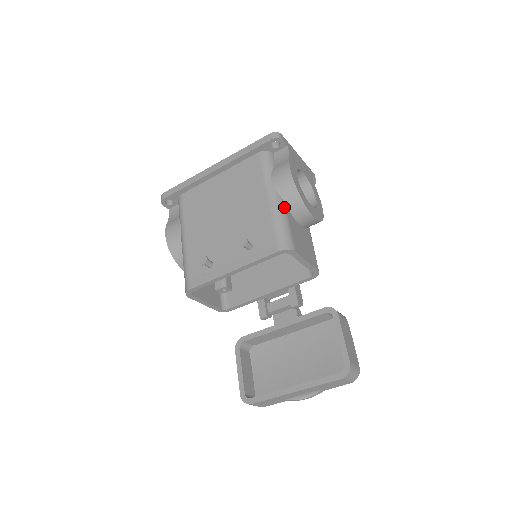
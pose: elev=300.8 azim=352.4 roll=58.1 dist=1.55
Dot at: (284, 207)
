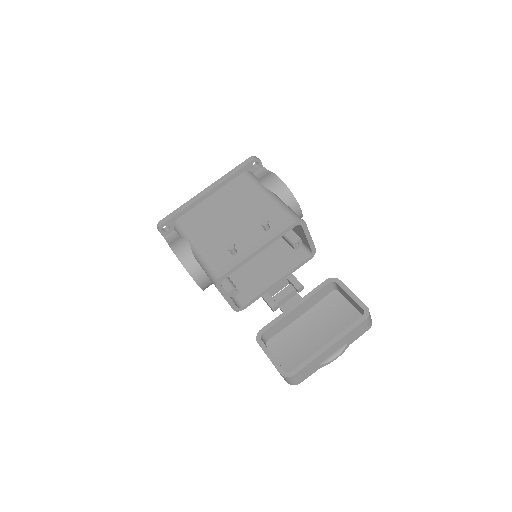
Dot at: (281, 200)
